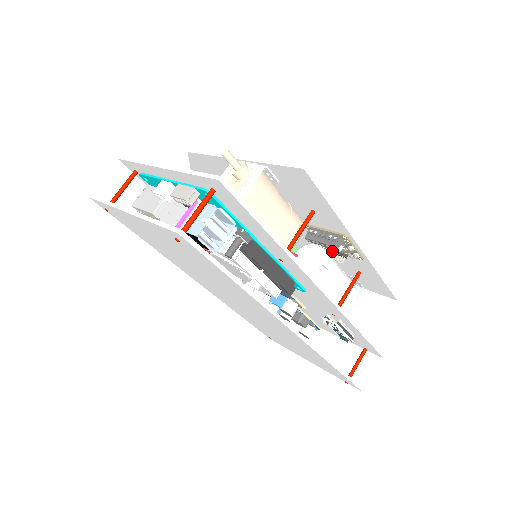
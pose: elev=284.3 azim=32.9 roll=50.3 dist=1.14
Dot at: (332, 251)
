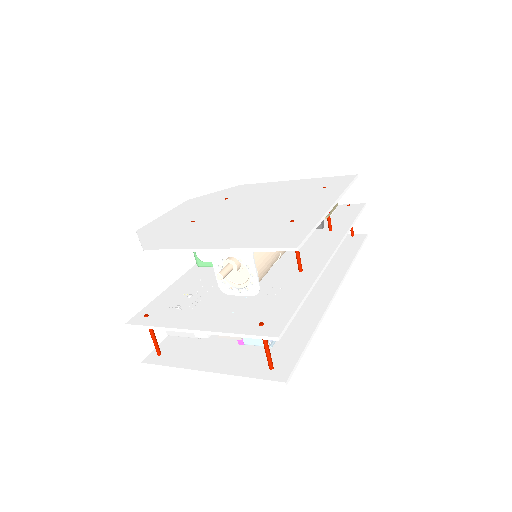
Dot at: occluded
